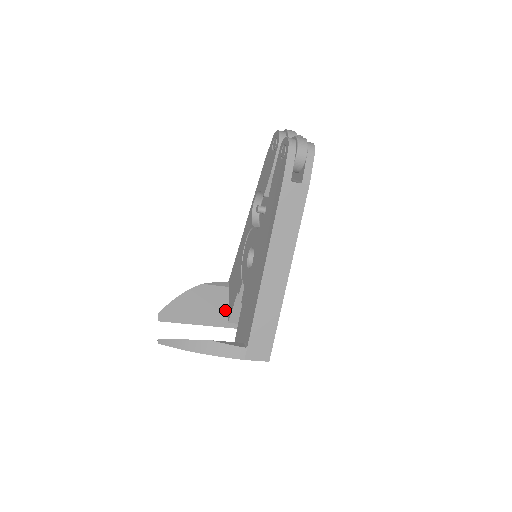
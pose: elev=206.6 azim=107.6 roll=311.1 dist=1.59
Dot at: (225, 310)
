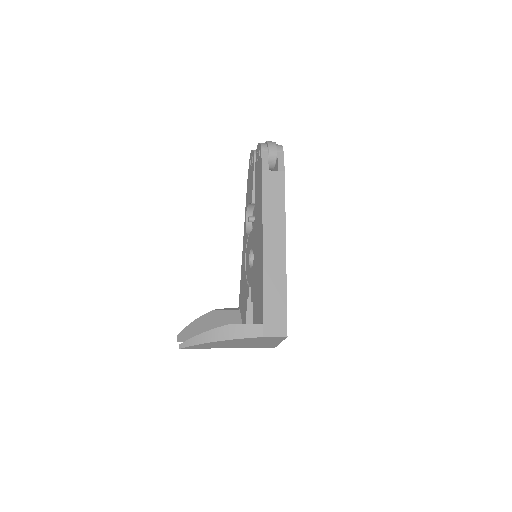
Dot at: occluded
